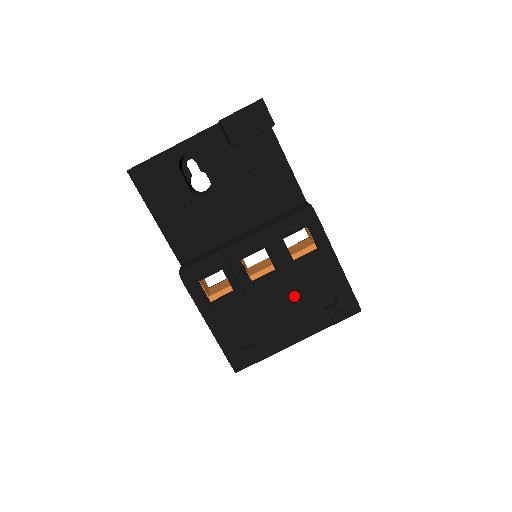
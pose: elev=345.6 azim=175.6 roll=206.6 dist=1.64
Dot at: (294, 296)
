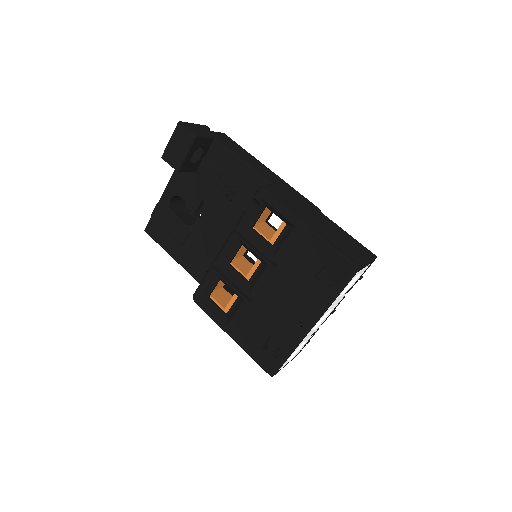
Dot at: (283, 279)
